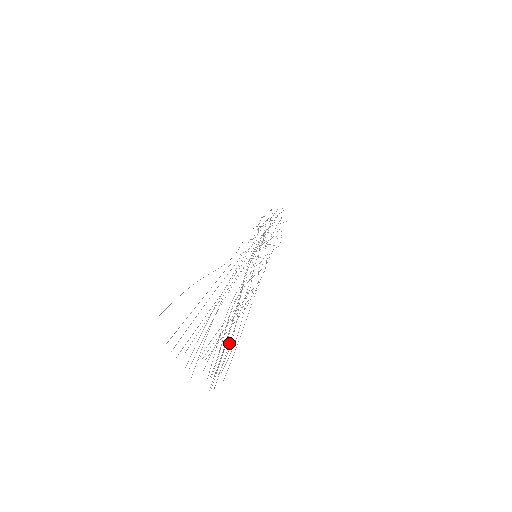
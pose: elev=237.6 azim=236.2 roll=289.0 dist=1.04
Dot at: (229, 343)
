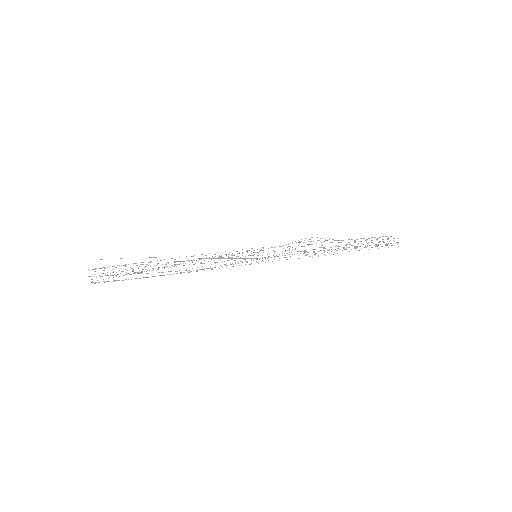
Dot at: occluded
